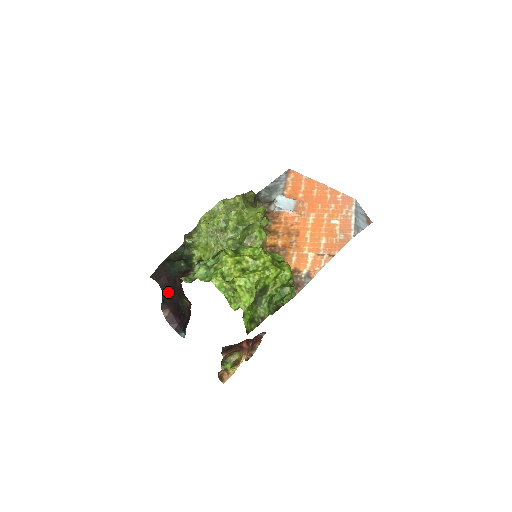
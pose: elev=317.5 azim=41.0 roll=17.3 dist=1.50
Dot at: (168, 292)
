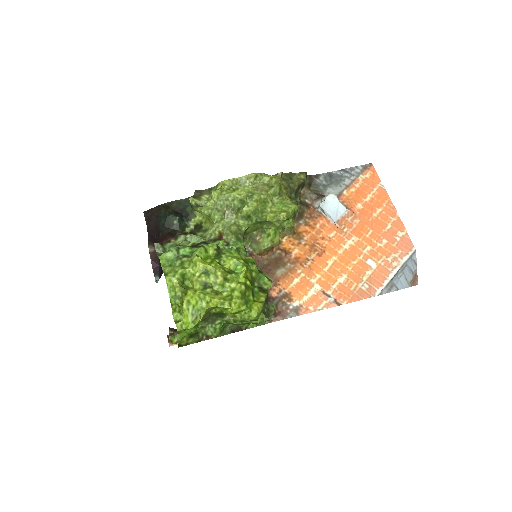
Dot at: (153, 237)
